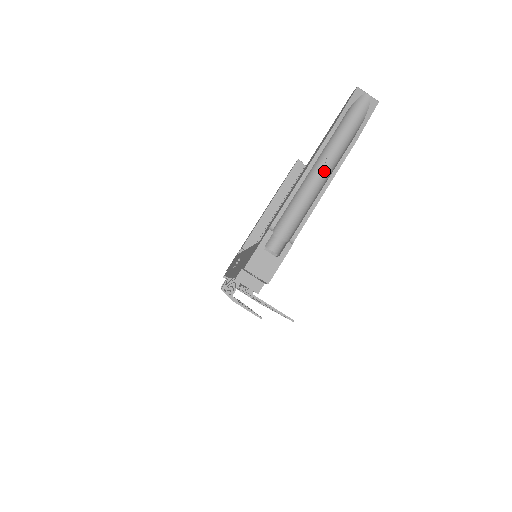
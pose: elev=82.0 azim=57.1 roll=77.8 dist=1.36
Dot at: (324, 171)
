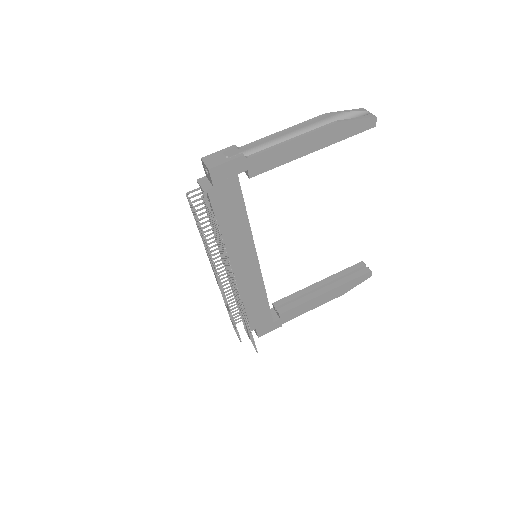
Dot at: occluded
